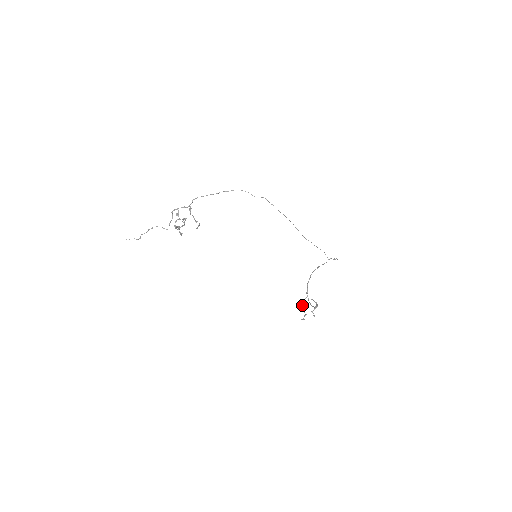
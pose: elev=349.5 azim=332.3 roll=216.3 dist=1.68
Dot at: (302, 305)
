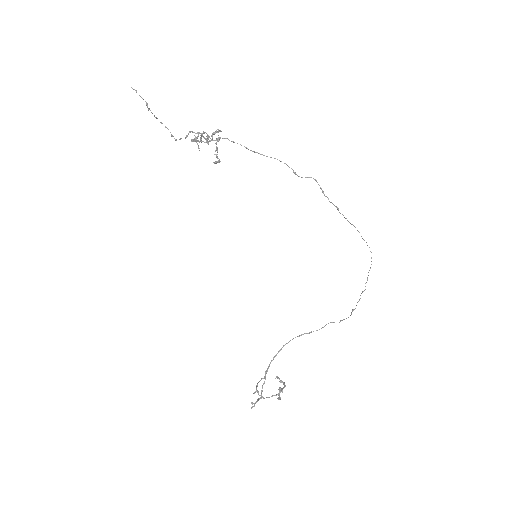
Dot at: occluded
